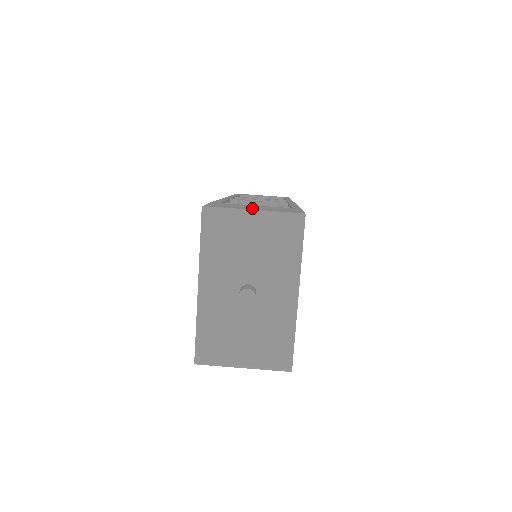
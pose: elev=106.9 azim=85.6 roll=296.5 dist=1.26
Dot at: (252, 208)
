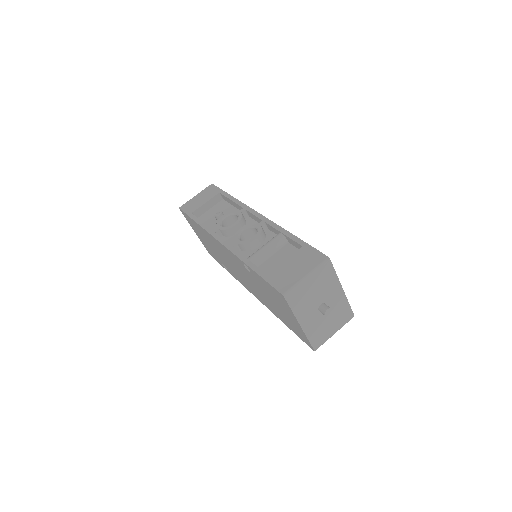
Dot at: (299, 272)
